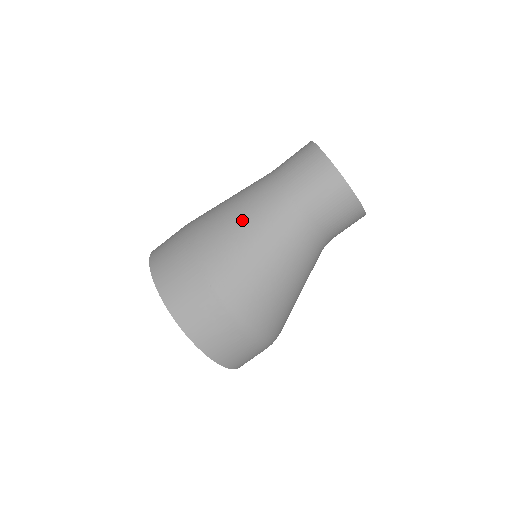
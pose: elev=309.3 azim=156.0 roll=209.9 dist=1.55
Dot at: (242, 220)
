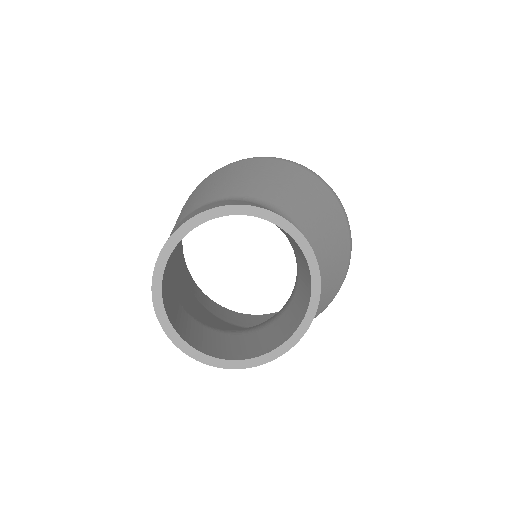
Dot at: occluded
